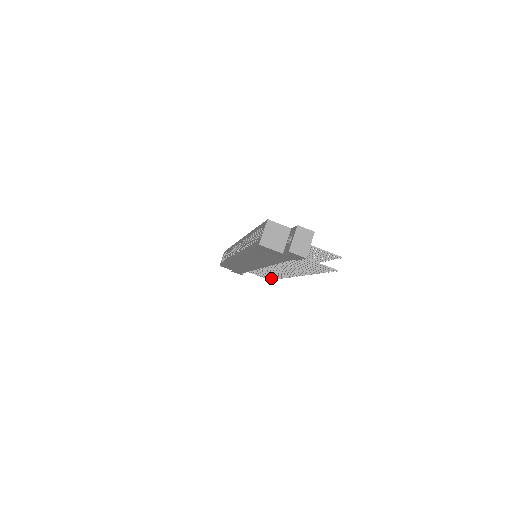
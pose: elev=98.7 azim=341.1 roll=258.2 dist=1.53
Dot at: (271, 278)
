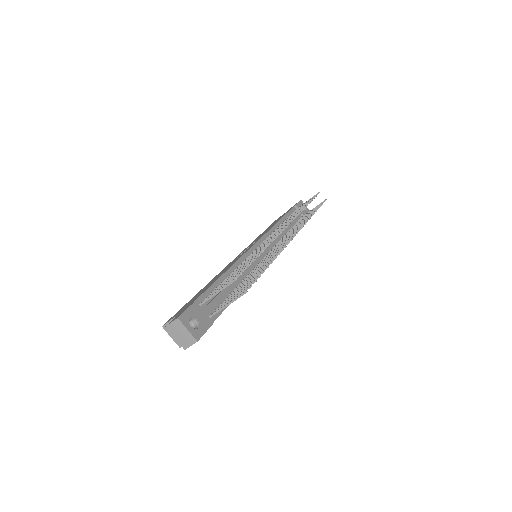
Dot at: occluded
